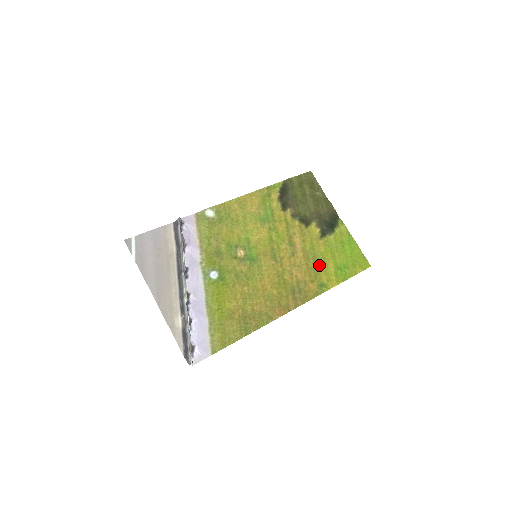
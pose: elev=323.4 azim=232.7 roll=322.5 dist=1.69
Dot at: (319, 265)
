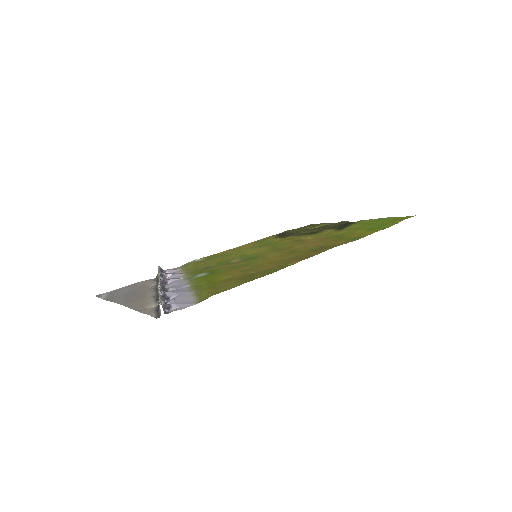
Dot at: (343, 236)
